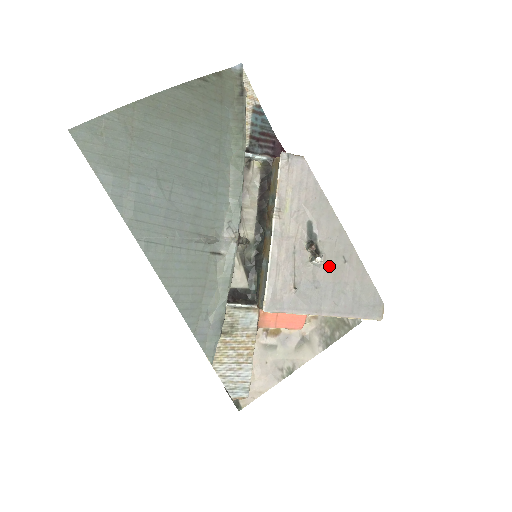
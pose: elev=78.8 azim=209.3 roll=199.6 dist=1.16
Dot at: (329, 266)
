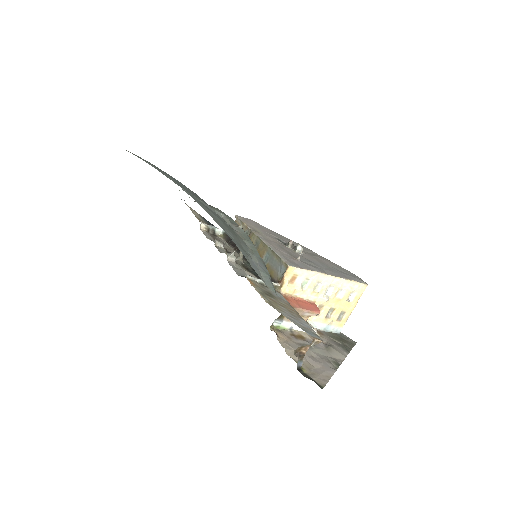
Dot at: (309, 255)
